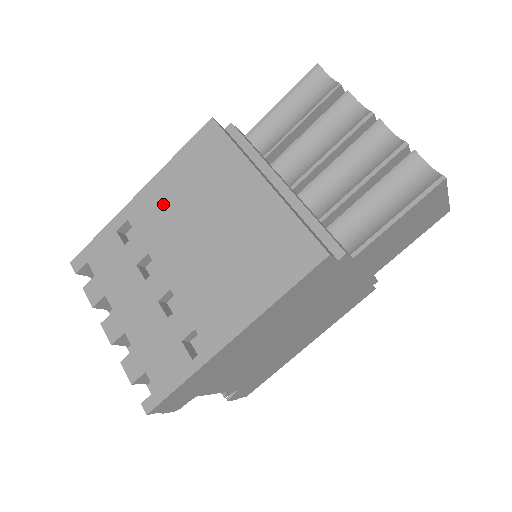
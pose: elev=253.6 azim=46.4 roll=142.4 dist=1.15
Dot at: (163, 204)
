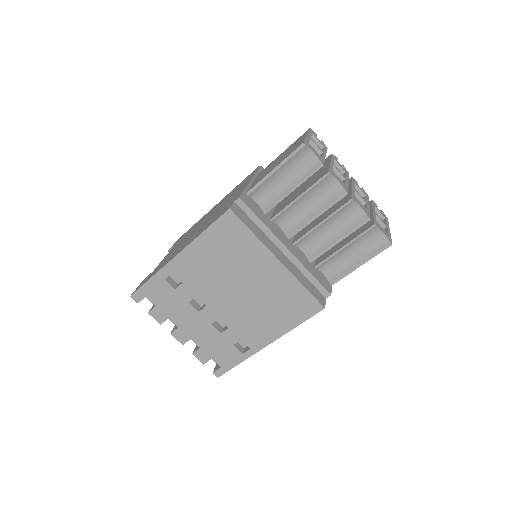
Dot at: (200, 266)
